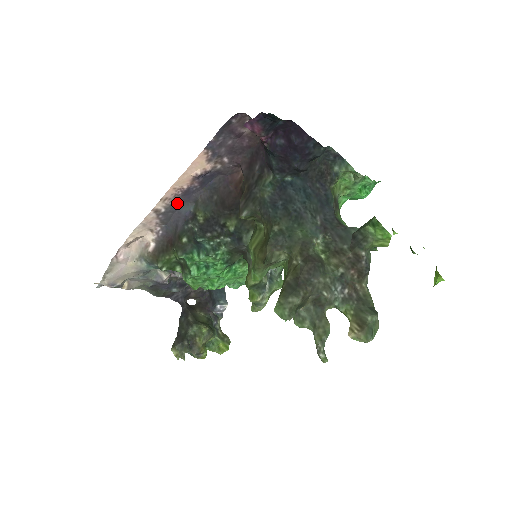
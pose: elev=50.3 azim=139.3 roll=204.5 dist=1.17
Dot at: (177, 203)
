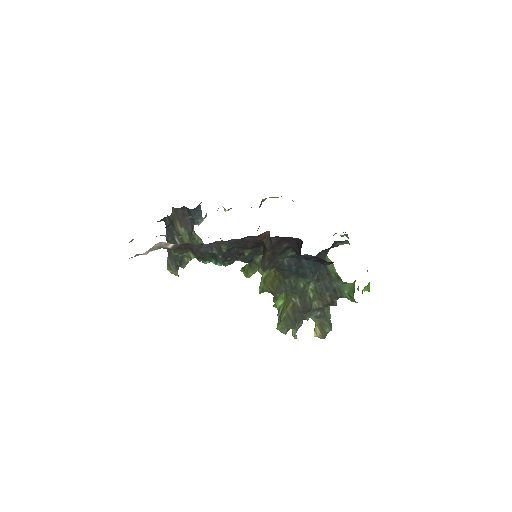
Dot at: occluded
